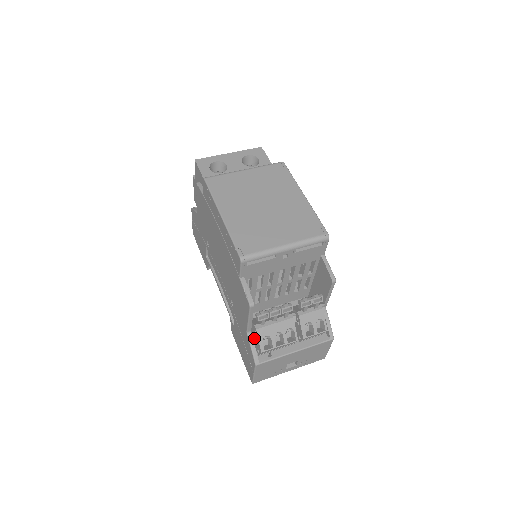
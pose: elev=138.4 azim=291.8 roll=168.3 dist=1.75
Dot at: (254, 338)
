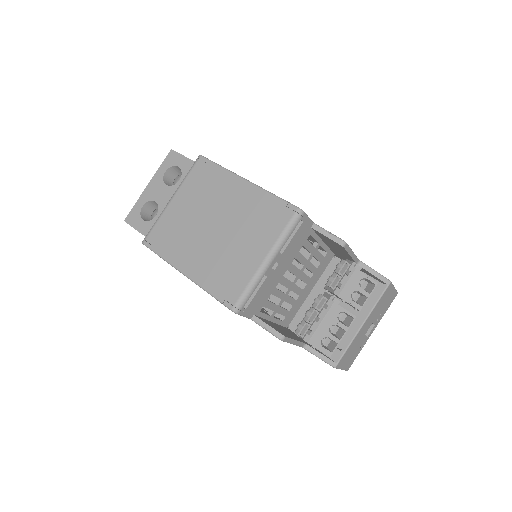
Dot at: occluded
